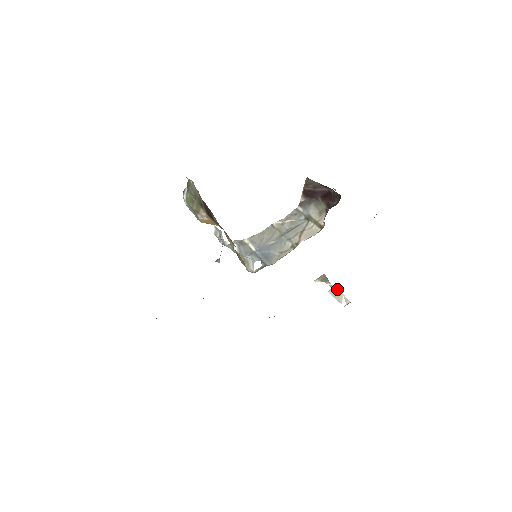
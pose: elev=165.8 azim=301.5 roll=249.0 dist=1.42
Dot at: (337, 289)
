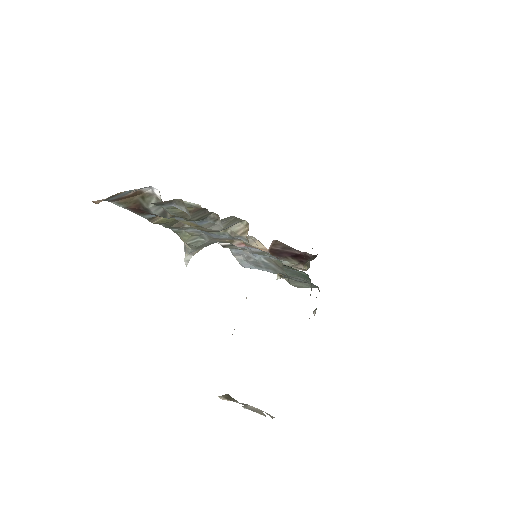
Dot at: (252, 406)
